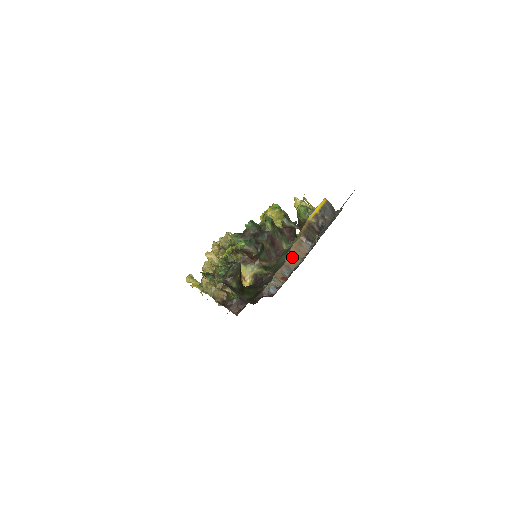
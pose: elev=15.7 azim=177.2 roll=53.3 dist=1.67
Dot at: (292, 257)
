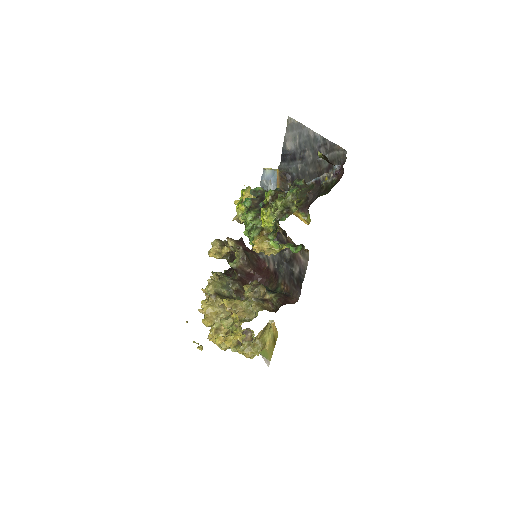
Dot at: occluded
